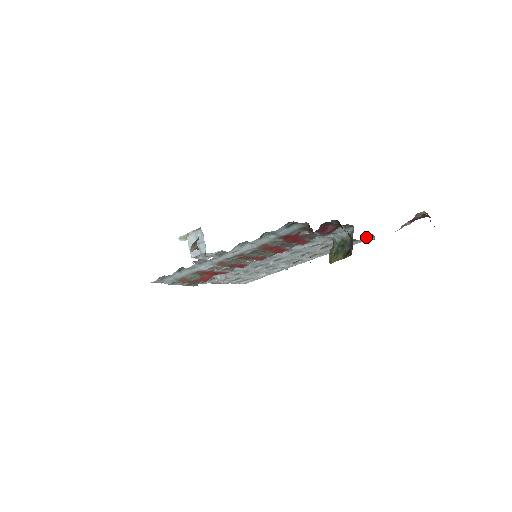
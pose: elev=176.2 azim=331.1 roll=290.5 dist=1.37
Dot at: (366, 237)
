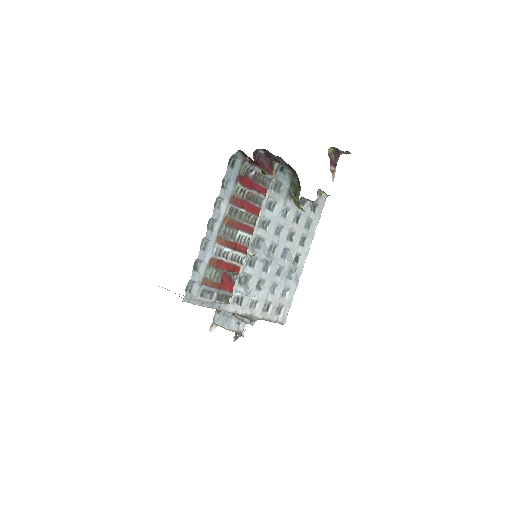
Dot at: (318, 196)
